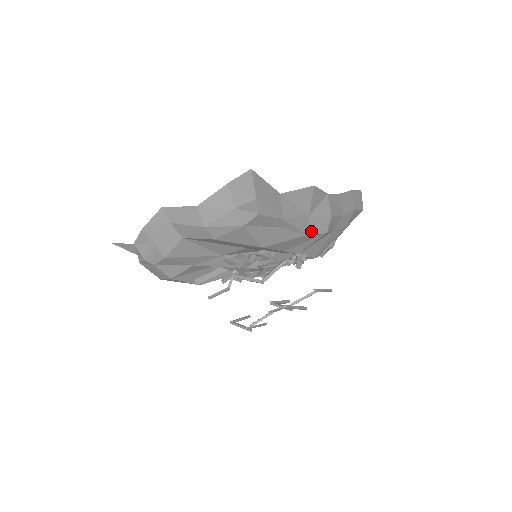
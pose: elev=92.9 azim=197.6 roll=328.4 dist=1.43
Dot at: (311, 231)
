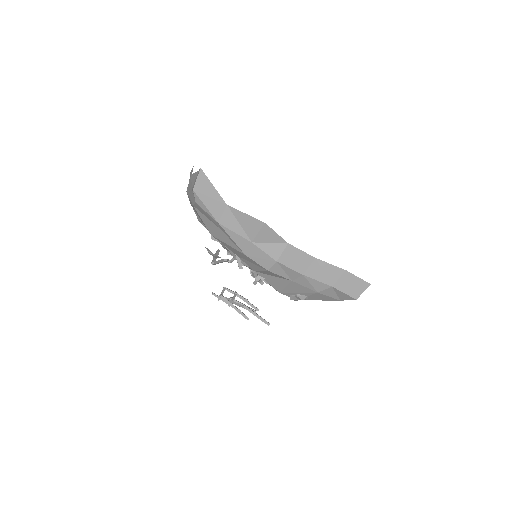
Dot at: (252, 256)
